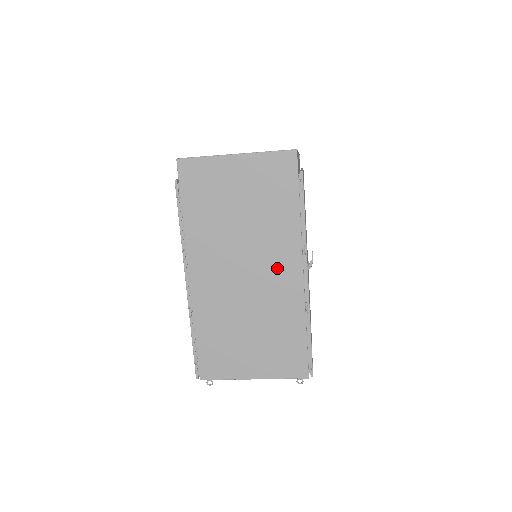
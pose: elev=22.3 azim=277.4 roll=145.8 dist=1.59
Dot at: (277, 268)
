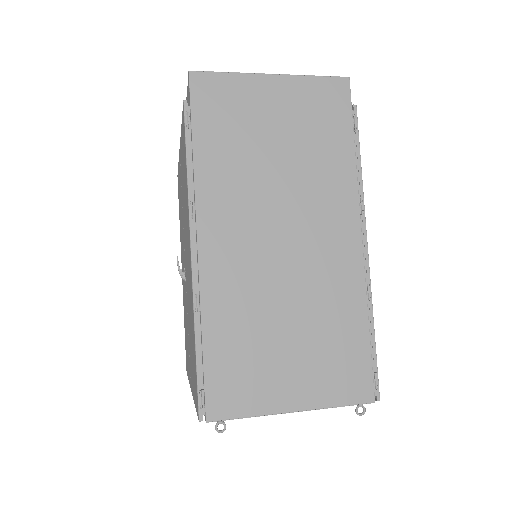
Dot at: (327, 232)
